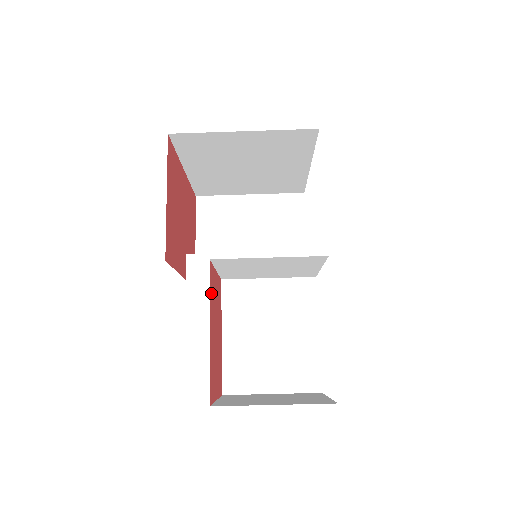
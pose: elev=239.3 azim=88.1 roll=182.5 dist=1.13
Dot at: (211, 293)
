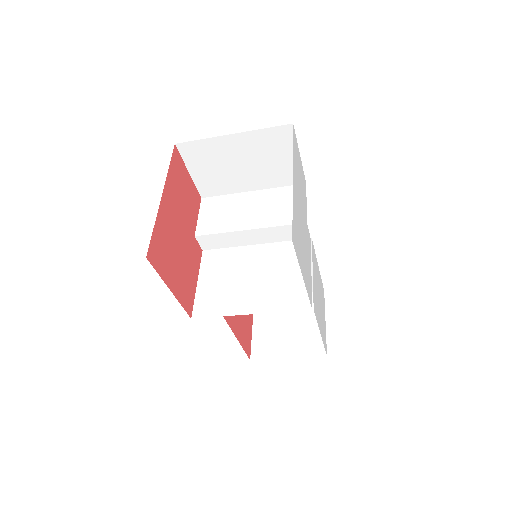
Dot at: (231, 319)
